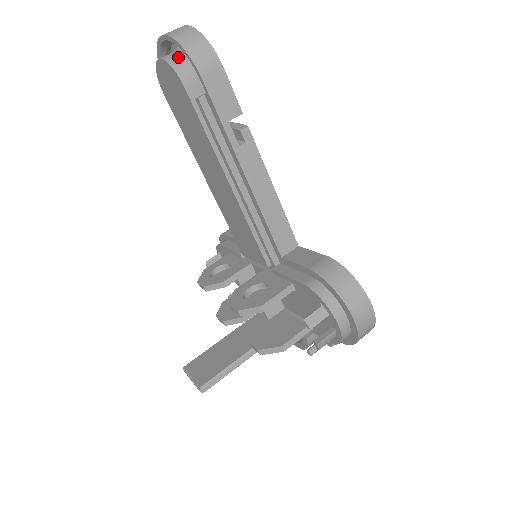
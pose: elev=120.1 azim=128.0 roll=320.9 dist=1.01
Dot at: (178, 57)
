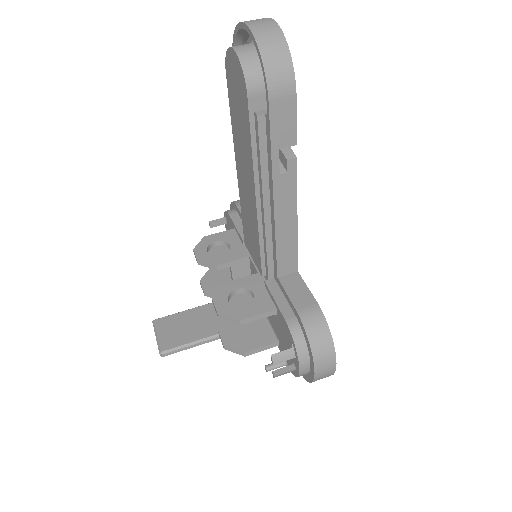
Dot at: (254, 59)
